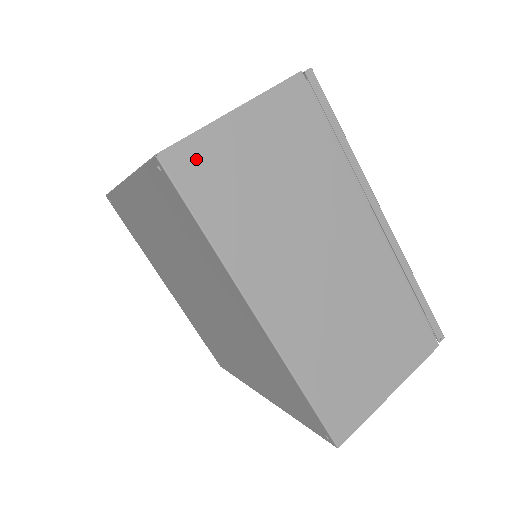
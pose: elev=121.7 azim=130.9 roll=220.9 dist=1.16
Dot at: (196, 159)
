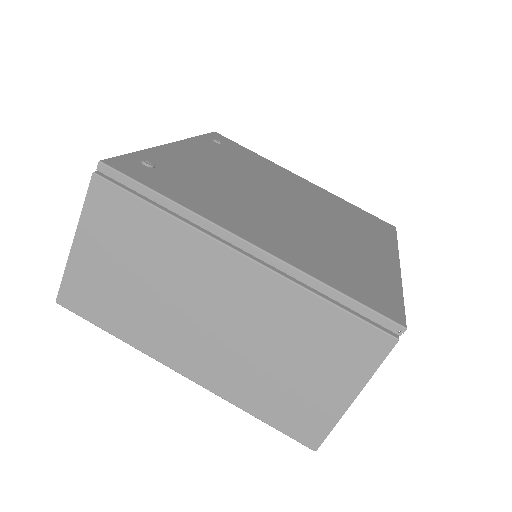
Dot at: (76, 291)
